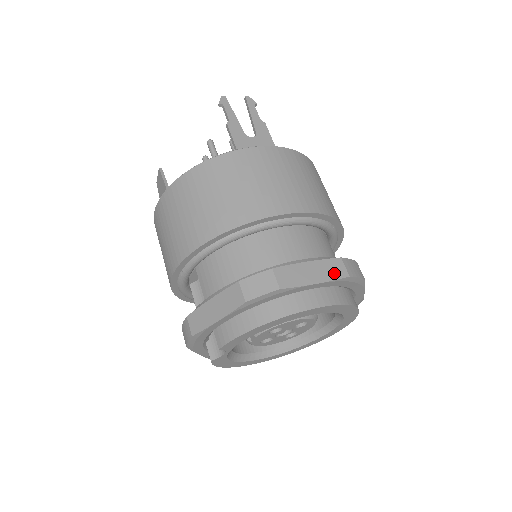
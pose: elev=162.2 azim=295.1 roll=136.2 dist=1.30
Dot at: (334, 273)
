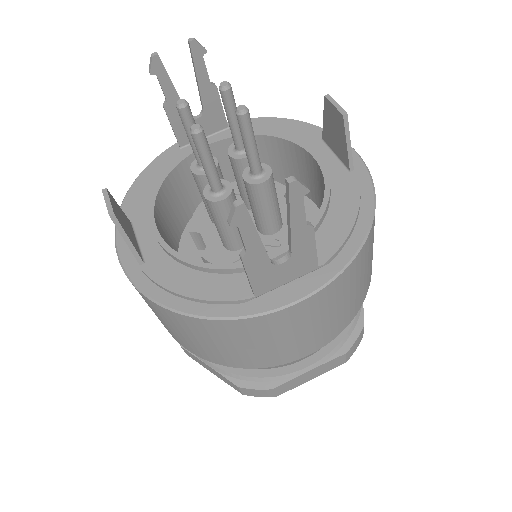
Dot at: (332, 367)
